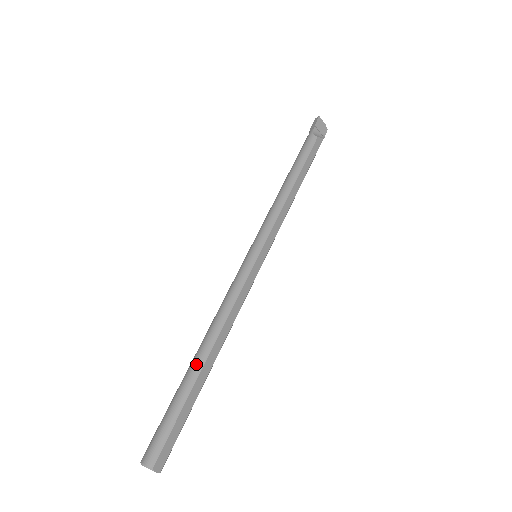
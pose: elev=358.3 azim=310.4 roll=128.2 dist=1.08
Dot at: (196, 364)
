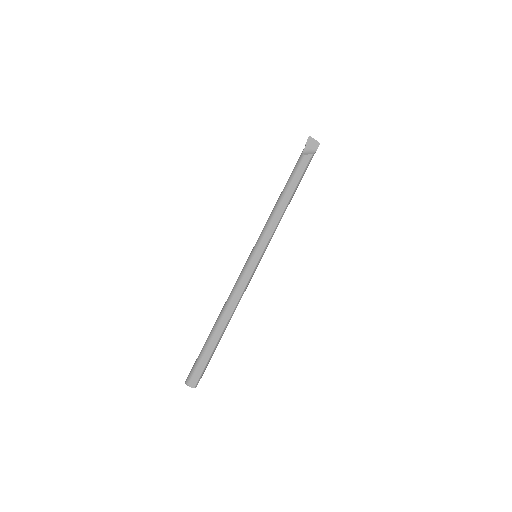
Dot at: (213, 329)
